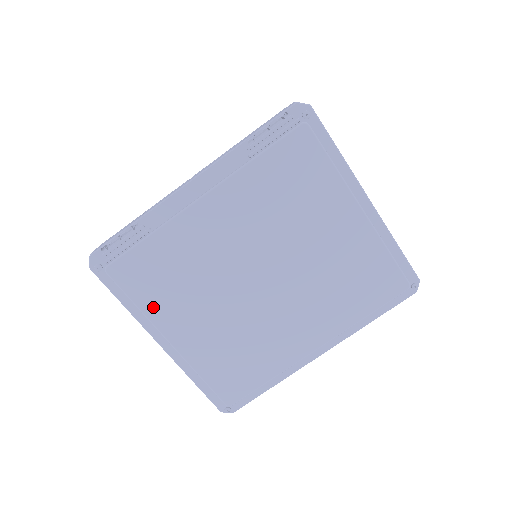
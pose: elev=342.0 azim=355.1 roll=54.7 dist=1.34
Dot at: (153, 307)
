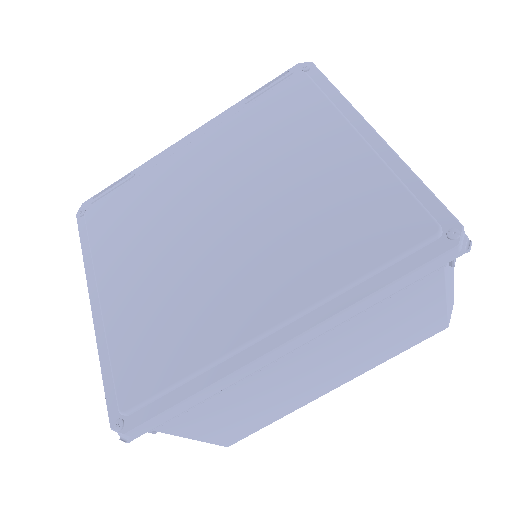
Dot at: (103, 250)
